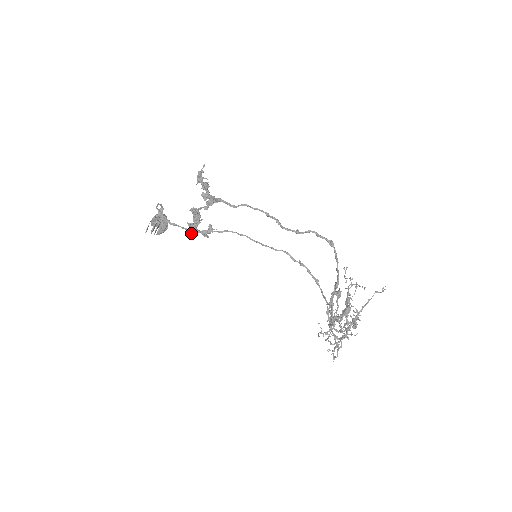
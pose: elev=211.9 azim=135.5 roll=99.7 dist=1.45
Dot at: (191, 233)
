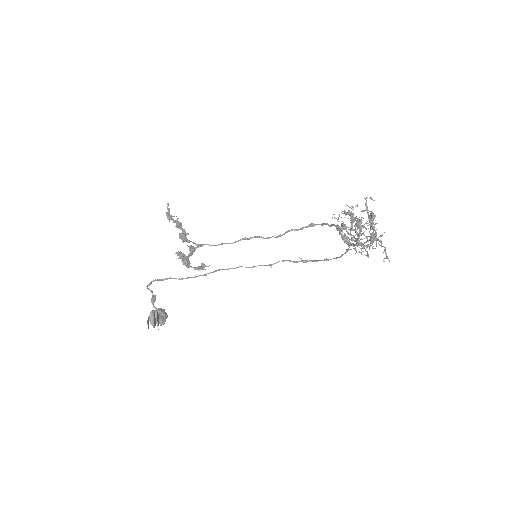
Dot at: occluded
